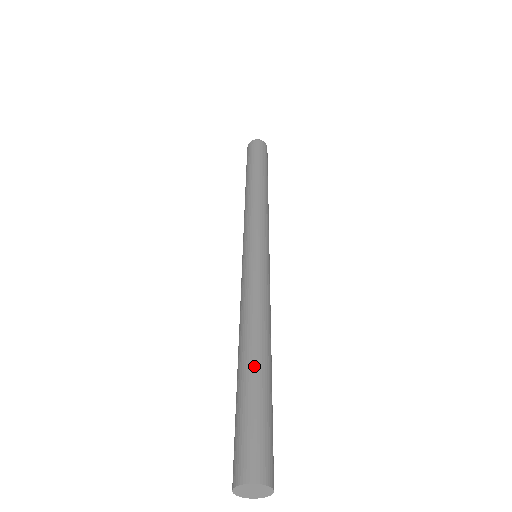
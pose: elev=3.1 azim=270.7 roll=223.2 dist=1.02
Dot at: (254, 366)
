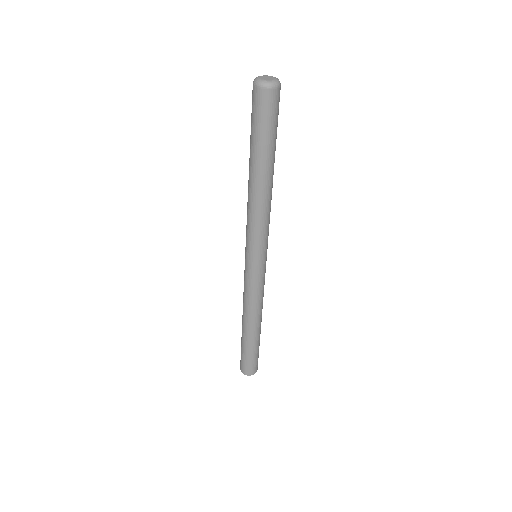
Dot at: (249, 338)
